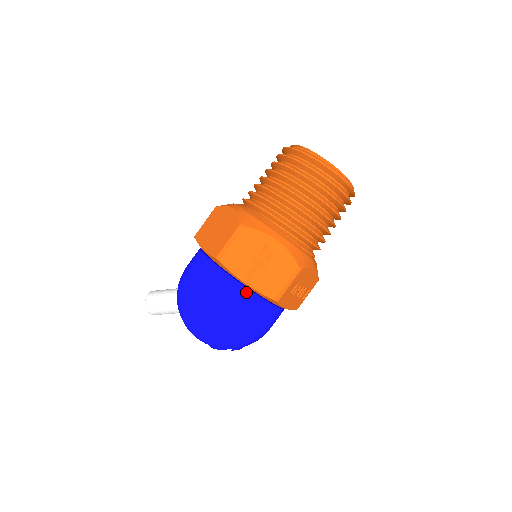
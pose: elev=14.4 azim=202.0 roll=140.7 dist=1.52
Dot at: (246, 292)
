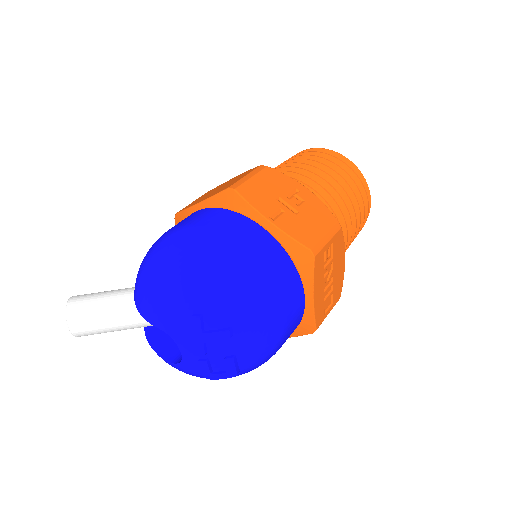
Dot at: (269, 237)
